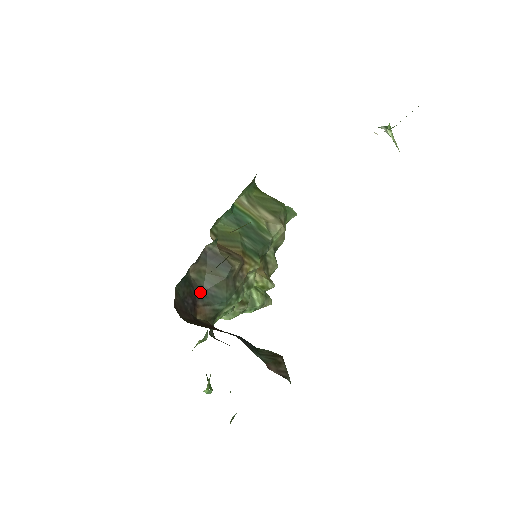
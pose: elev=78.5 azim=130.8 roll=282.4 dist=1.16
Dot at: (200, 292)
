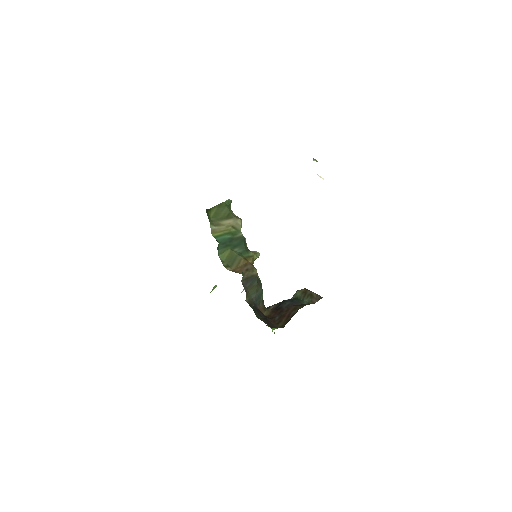
Dot at: (254, 303)
